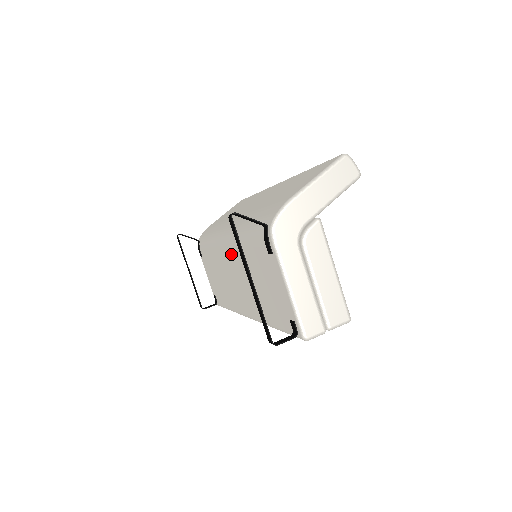
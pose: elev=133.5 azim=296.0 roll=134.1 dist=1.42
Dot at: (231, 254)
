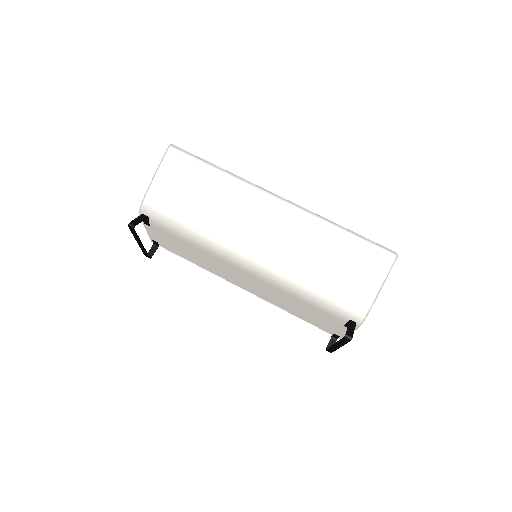
Dot at: (258, 281)
